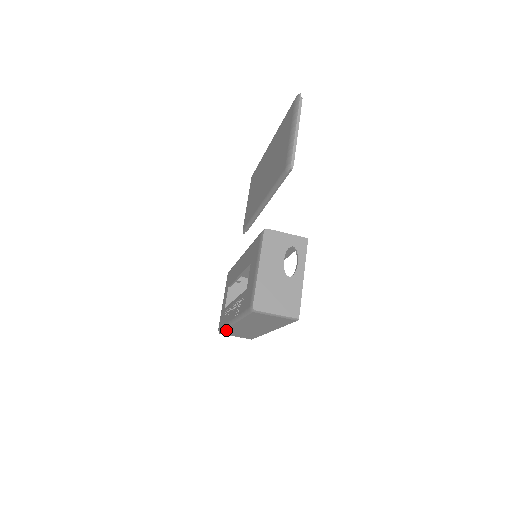
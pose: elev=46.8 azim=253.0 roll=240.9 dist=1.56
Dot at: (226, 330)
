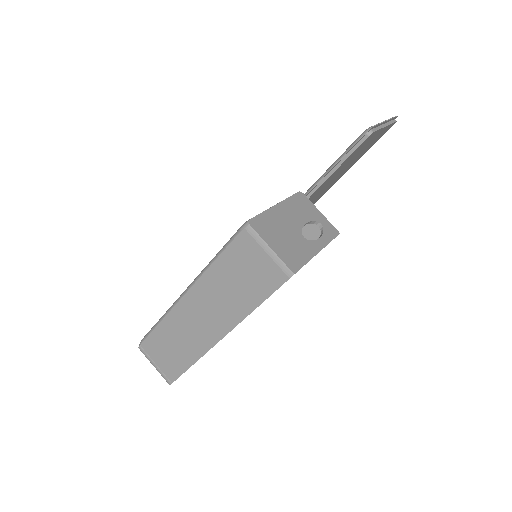
Dot at: (157, 329)
